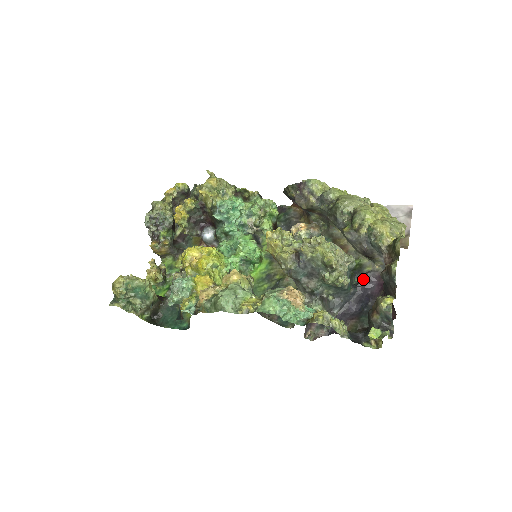
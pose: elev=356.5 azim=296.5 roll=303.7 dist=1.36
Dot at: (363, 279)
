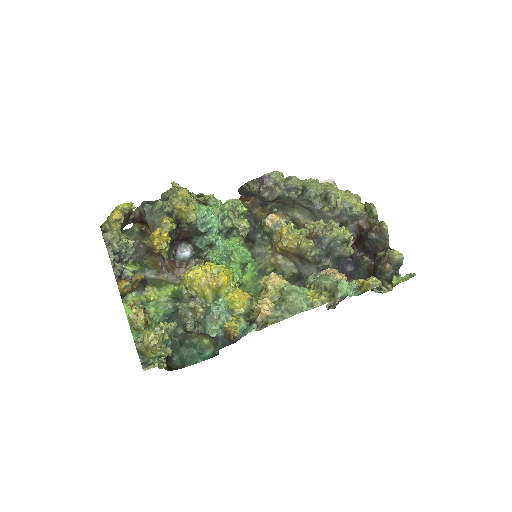
Dot at: occluded
